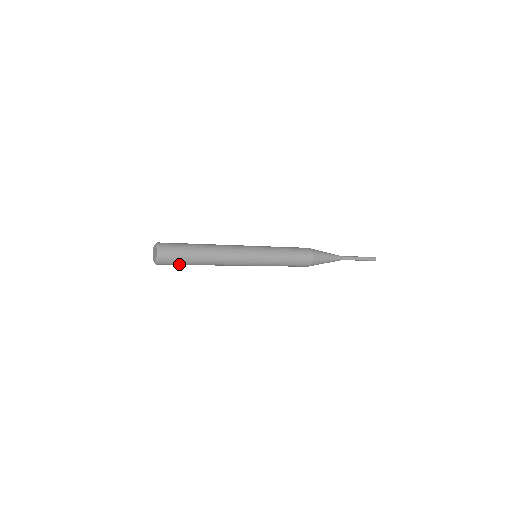
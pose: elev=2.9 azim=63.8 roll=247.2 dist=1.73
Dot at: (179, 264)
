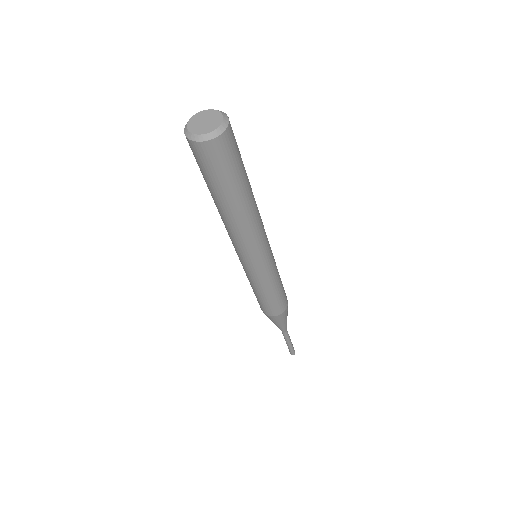
Dot at: (232, 168)
